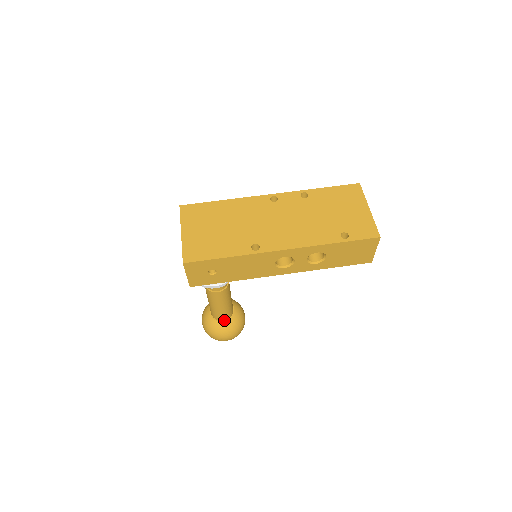
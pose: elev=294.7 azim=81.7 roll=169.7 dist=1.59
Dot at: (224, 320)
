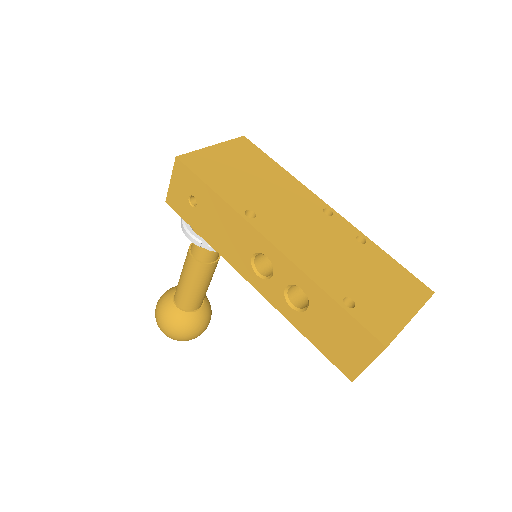
Dot at: (179, 306)
